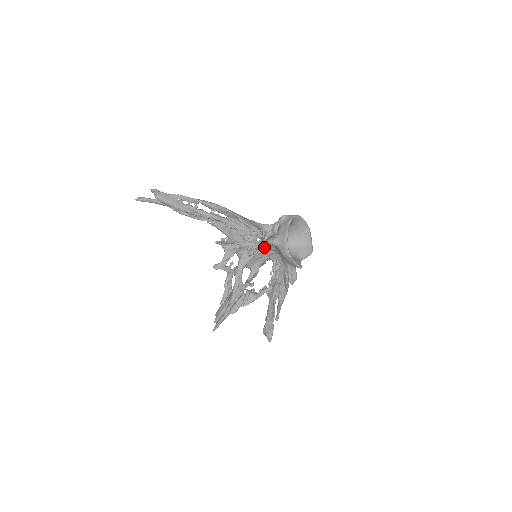
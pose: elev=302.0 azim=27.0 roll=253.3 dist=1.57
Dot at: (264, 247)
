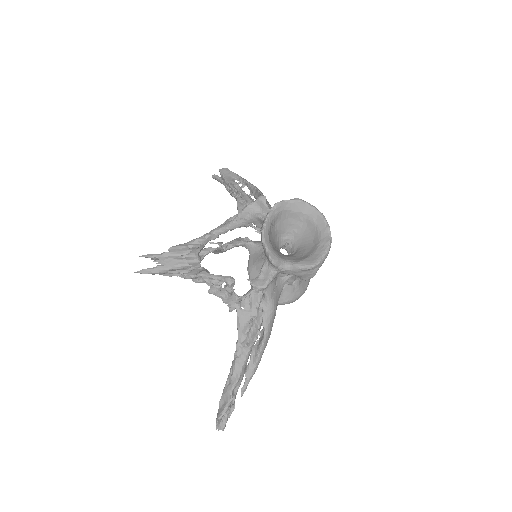
Dot at: occluded
